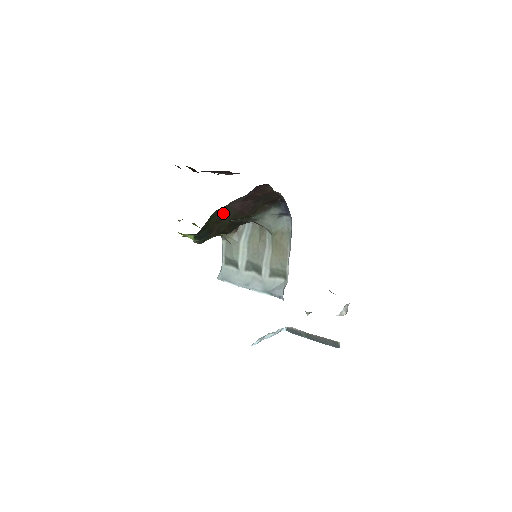
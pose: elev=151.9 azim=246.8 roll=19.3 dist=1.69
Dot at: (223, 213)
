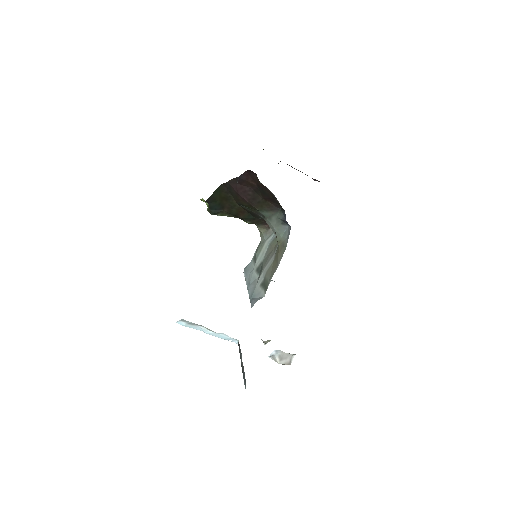
Dot at: (229, 191)
